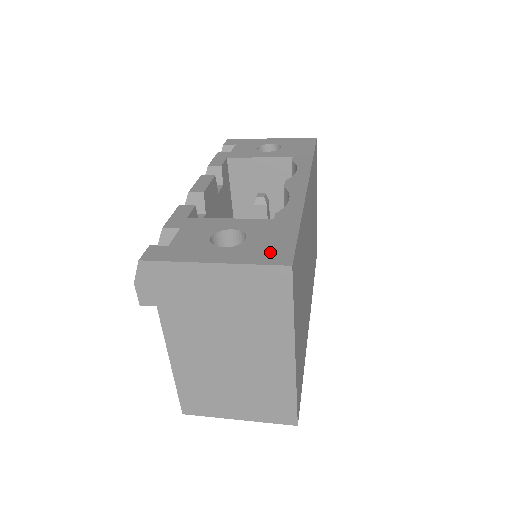
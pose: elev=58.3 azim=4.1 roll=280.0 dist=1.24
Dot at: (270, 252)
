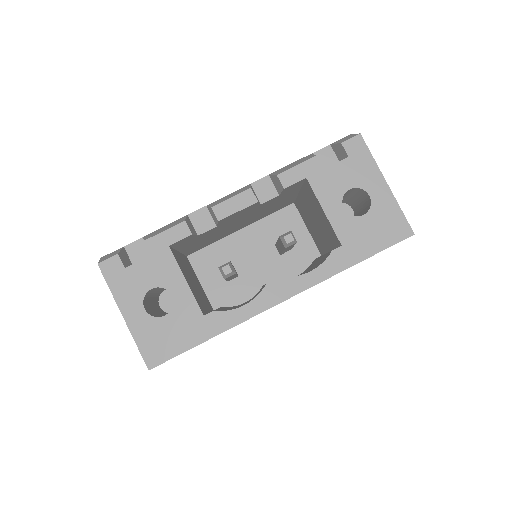
Dot at: (156, 345)
